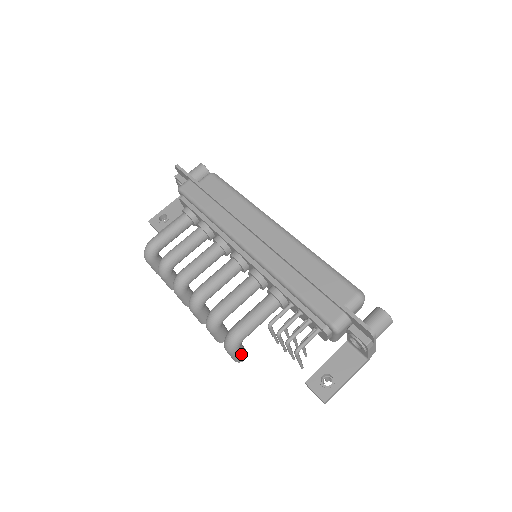
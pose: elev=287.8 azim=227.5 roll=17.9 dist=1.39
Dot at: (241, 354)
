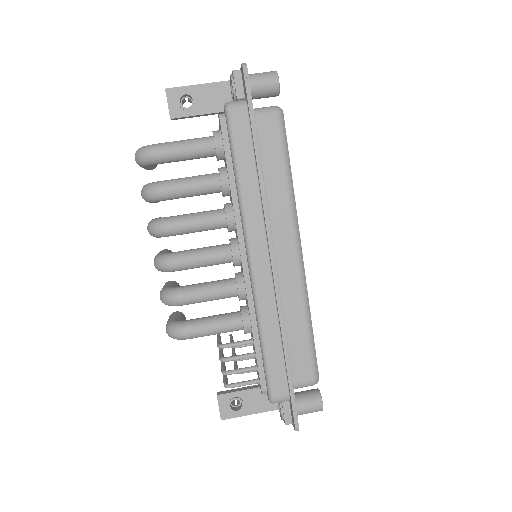
Dot at: occluded
